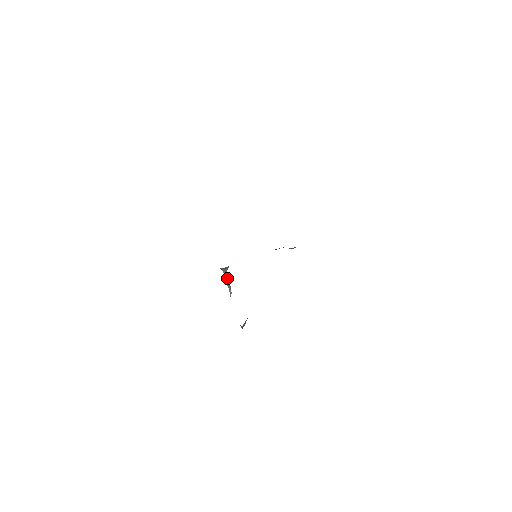
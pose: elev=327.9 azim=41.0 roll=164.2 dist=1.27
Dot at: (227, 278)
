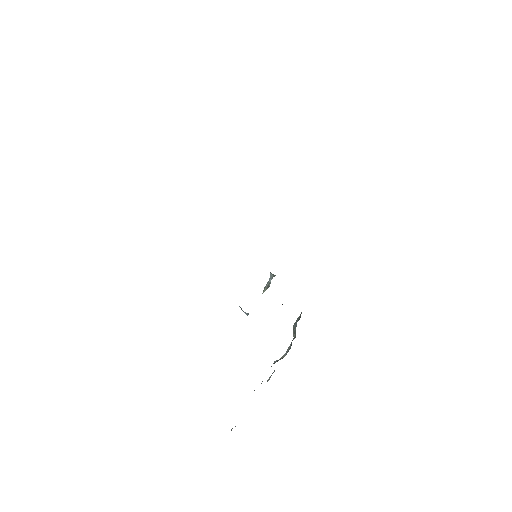
Dot at: occluded
